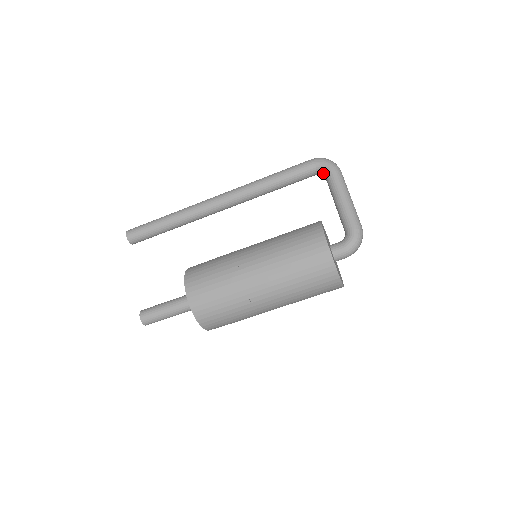
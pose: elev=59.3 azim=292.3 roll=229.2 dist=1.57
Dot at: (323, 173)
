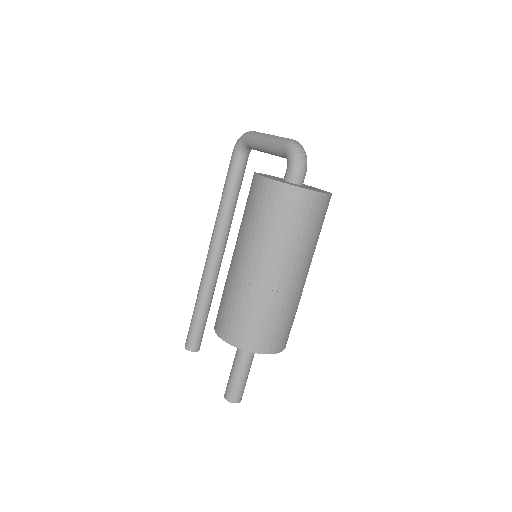
Dot at: (245, 148)
